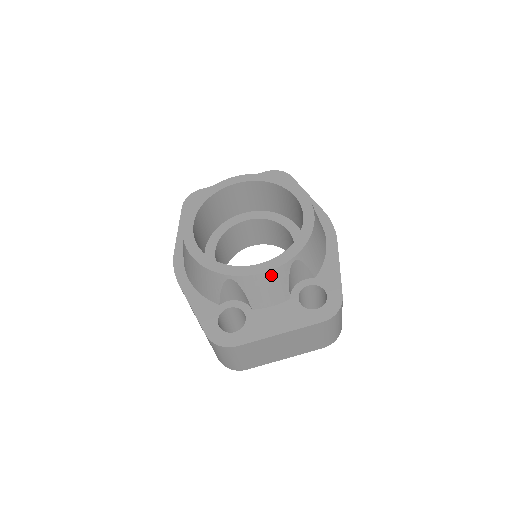
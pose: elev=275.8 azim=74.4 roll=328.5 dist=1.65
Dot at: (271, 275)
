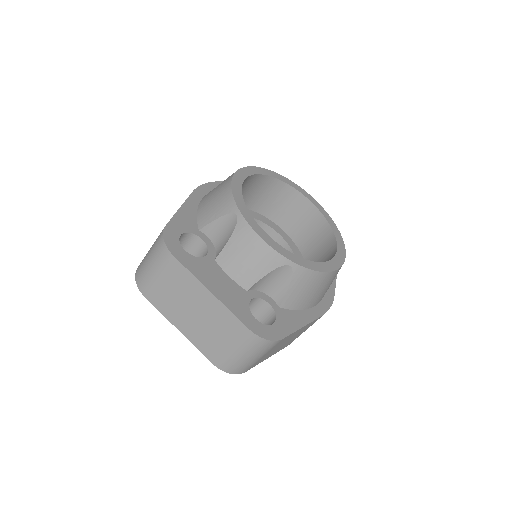
Dot at: (264, 250)
